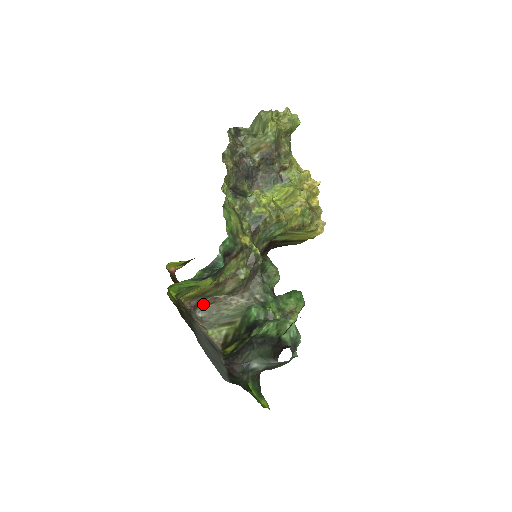
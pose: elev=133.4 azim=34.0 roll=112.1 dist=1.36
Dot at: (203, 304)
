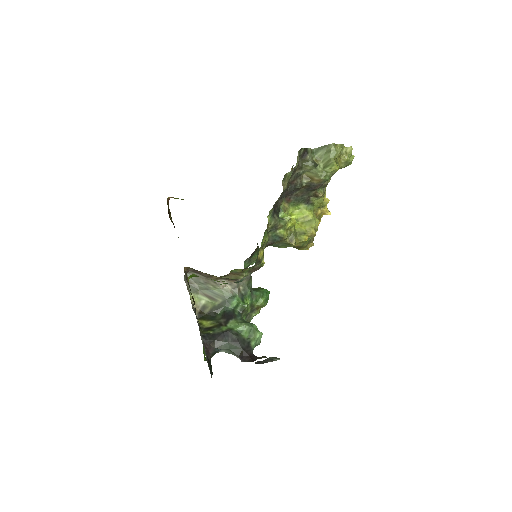
Dot at: (197, 272)
